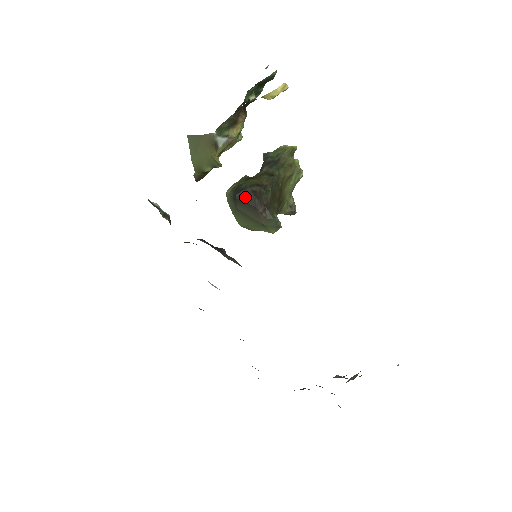
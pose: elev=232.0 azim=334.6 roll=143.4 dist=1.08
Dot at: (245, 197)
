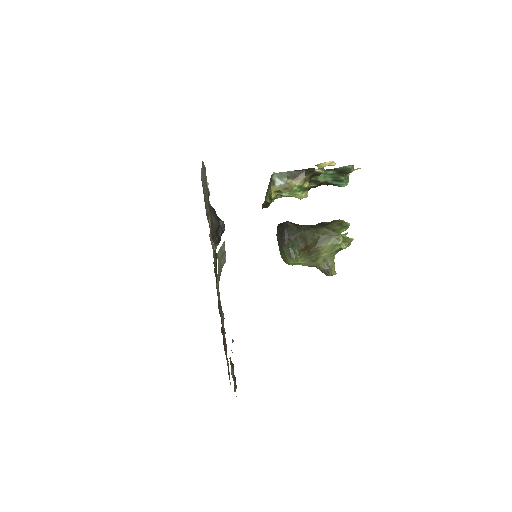
Dot at: (281, 227)
